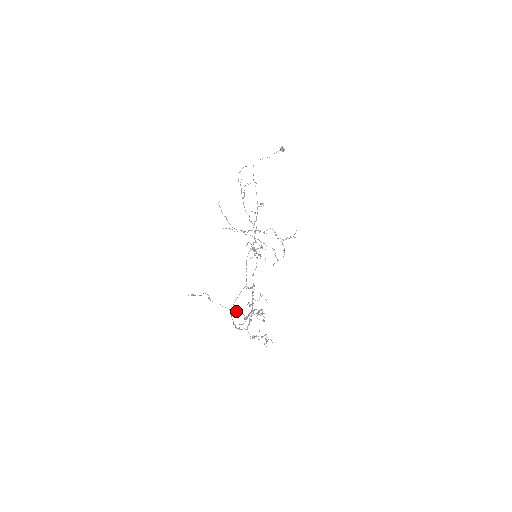
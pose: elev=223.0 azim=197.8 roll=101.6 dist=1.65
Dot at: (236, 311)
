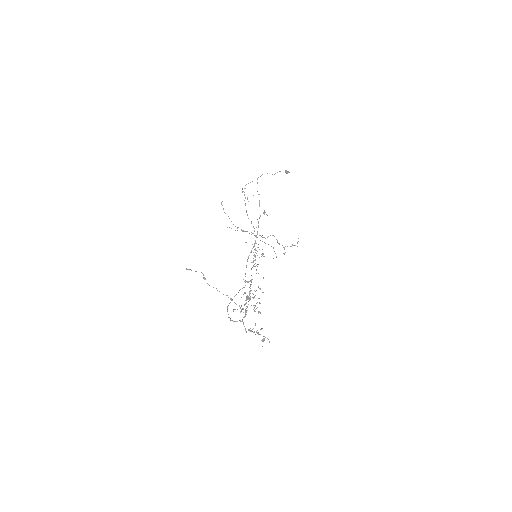
Dot at: occluded
